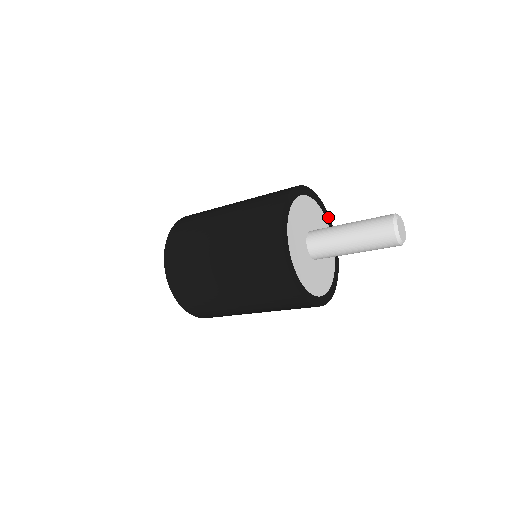
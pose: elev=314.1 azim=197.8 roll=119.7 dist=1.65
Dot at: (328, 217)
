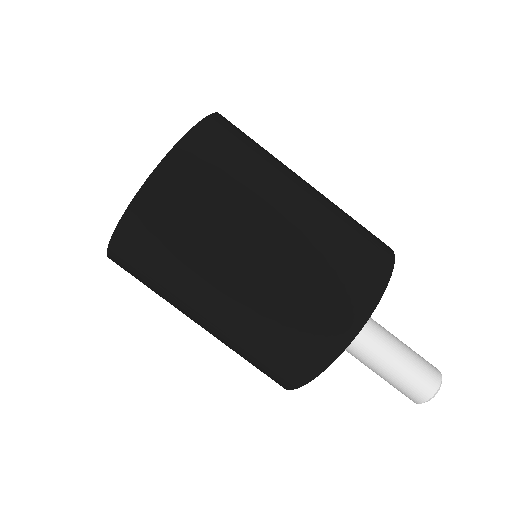
Dot at: occluded
